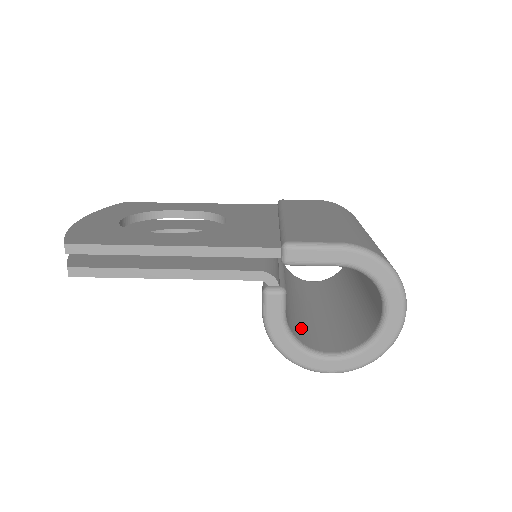
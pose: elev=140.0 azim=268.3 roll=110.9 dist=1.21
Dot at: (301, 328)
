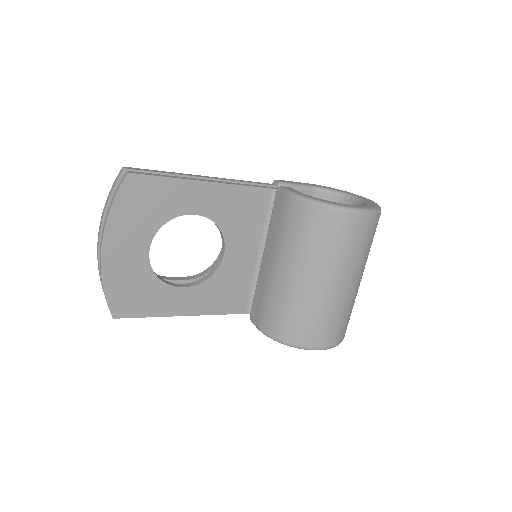
Dot at: occluded
